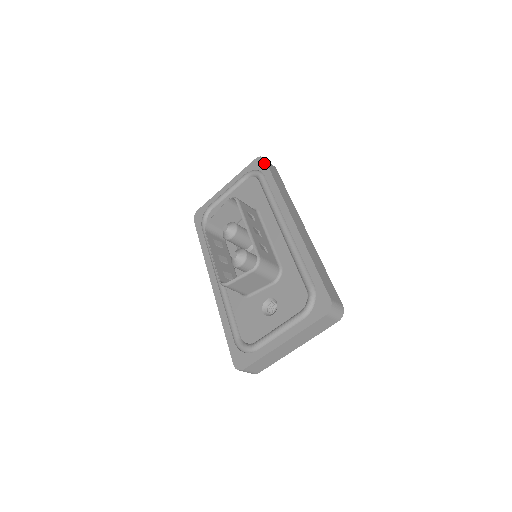
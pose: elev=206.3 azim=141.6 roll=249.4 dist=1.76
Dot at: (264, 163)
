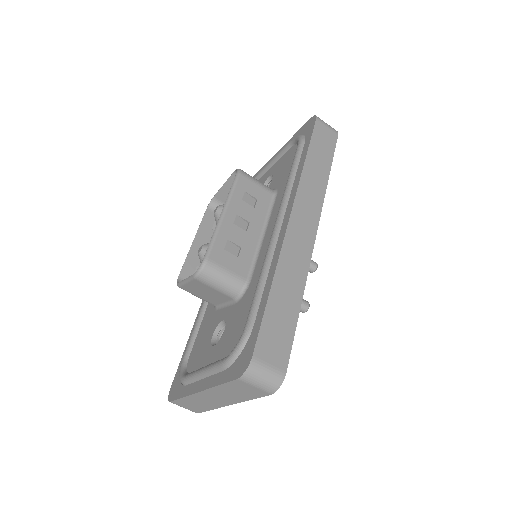
Dot at: (312, 125)
